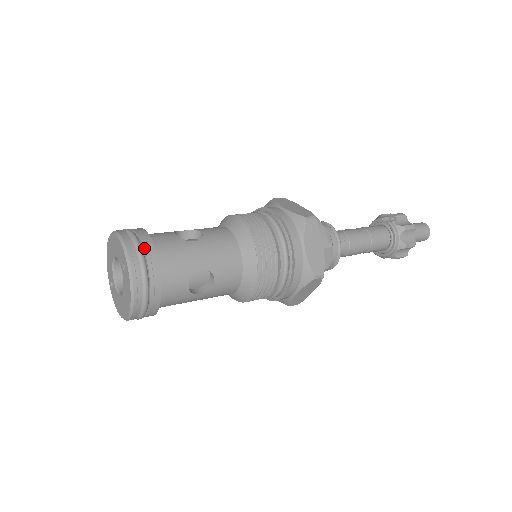
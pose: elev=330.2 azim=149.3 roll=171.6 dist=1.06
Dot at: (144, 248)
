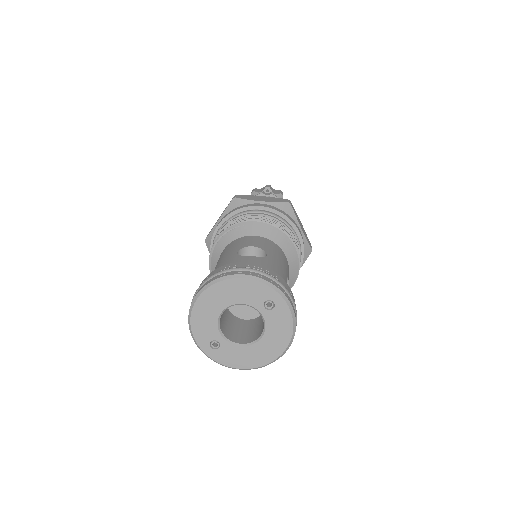
Dot at: (274, 276)
